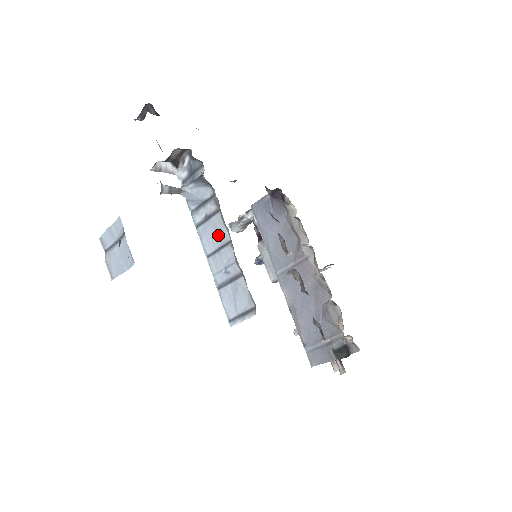
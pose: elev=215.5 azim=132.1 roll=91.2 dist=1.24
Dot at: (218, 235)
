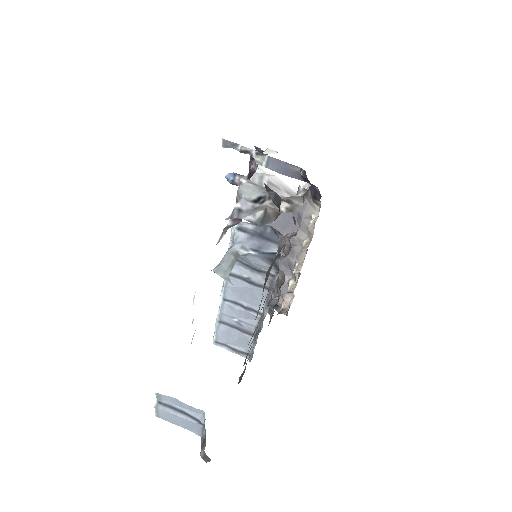
Dot at: (251, 299)
